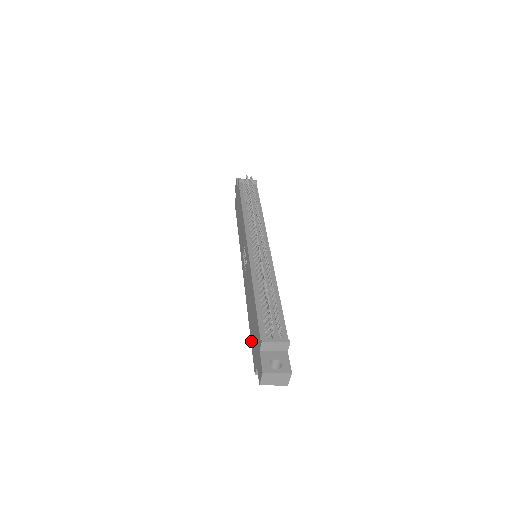
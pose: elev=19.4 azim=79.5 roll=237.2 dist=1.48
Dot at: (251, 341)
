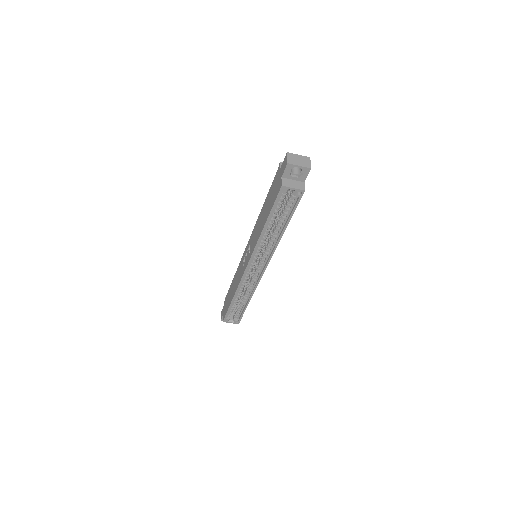
Dot at: (271, 208)
